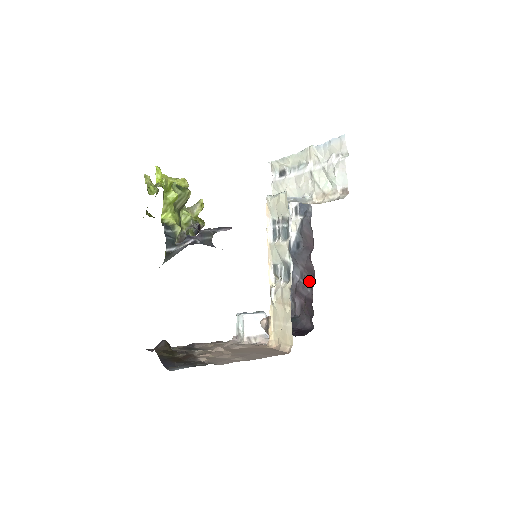
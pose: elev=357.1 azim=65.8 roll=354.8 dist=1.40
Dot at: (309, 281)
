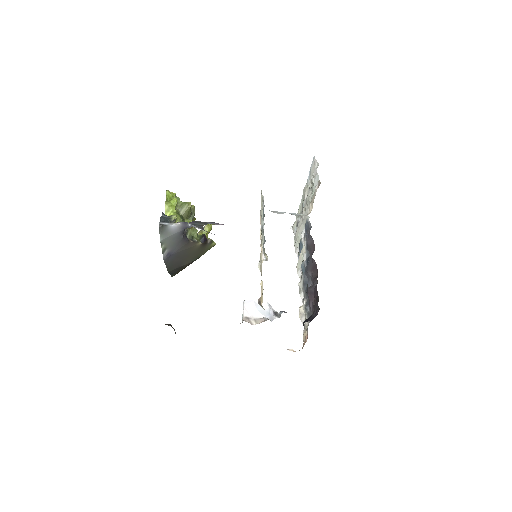
Dot at: (316, 278)
